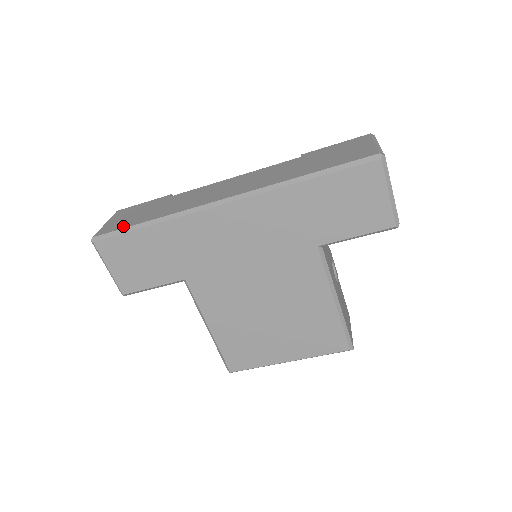
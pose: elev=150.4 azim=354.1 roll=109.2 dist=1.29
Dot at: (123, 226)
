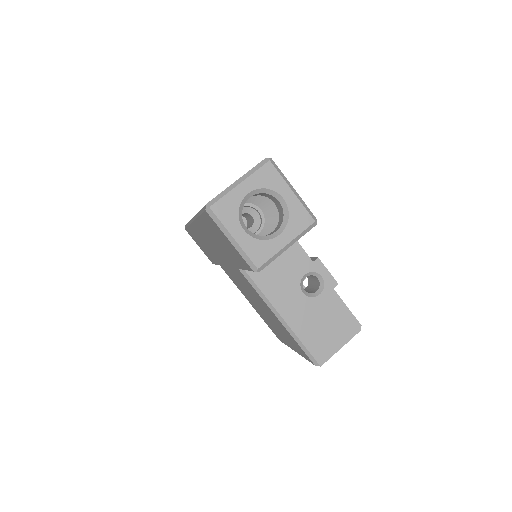
Dot at: occluded
